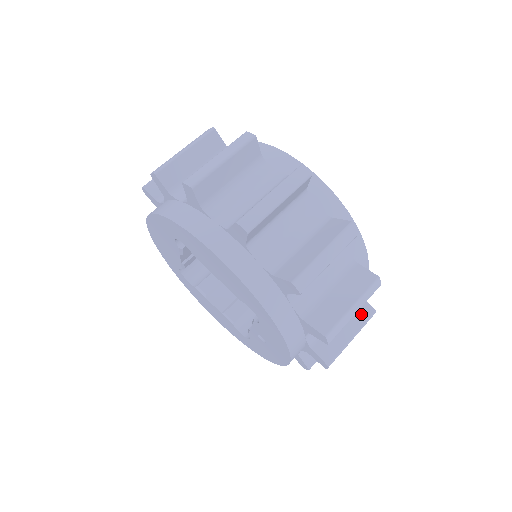
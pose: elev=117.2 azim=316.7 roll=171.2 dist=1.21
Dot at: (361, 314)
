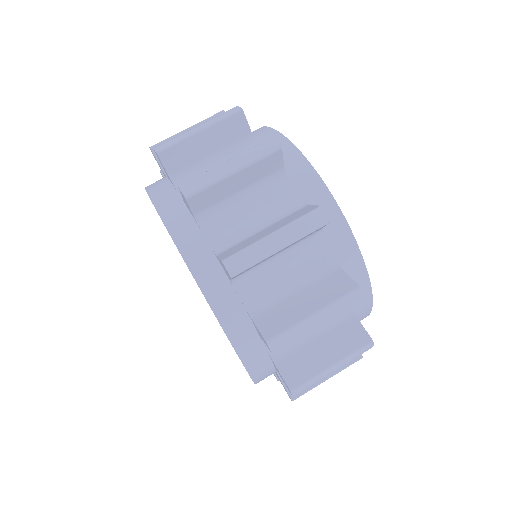
Dot at: (351, 340)
